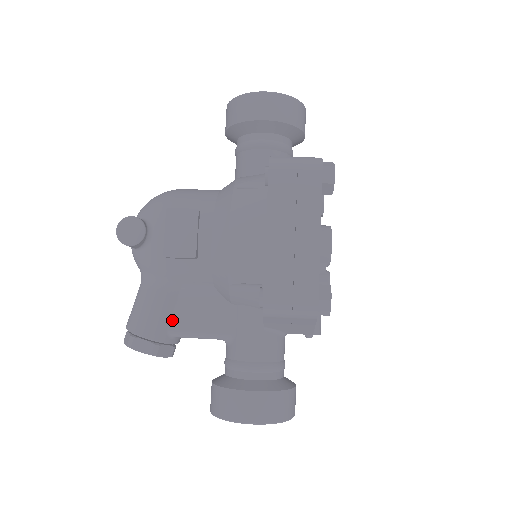
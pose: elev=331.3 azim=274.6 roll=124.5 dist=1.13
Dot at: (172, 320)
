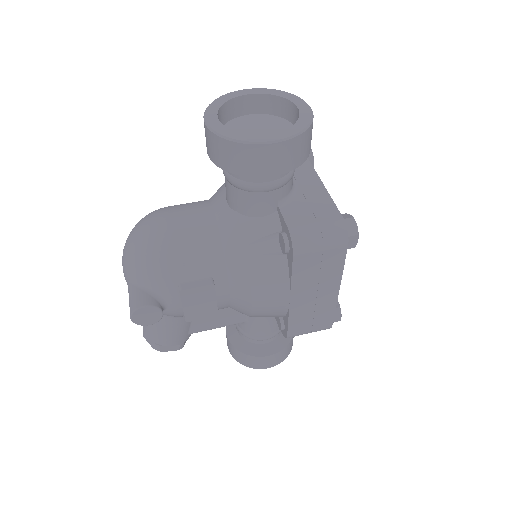
Dot at: (191, 327)
